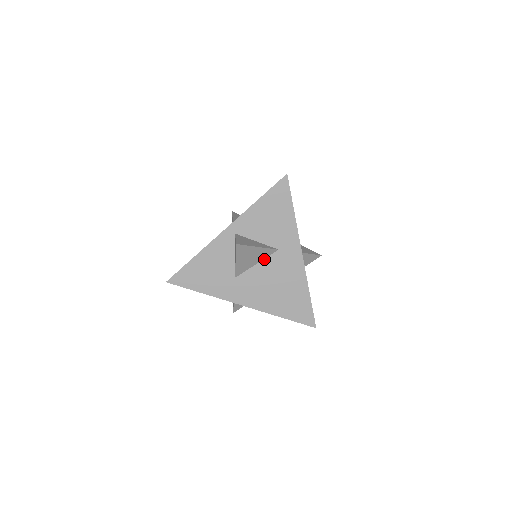
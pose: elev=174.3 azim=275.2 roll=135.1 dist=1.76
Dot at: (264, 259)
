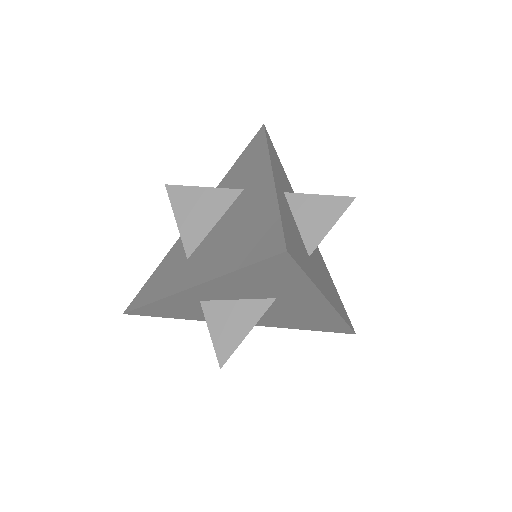
Dot at: (225, 213)
